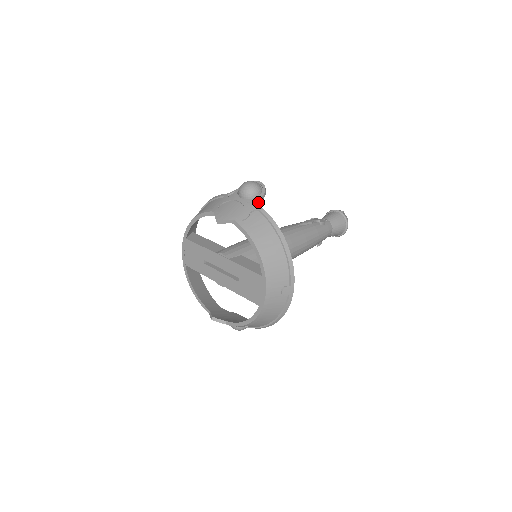
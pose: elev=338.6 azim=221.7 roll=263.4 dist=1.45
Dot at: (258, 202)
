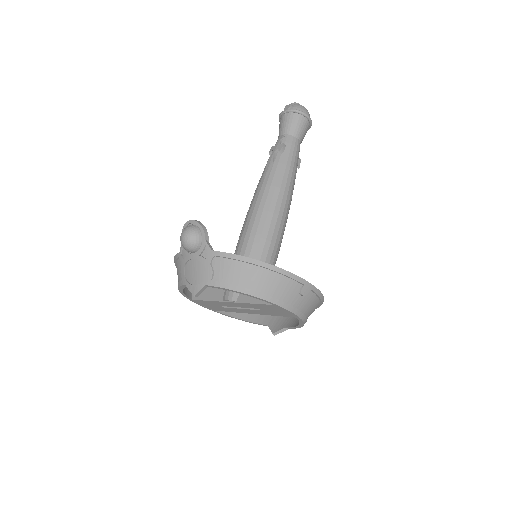
Dot at: (207, 248)
